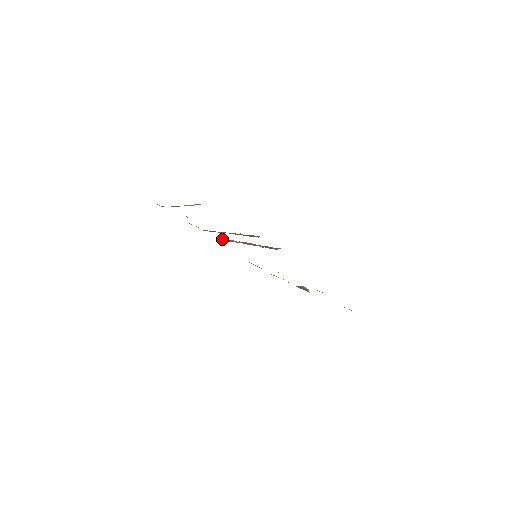
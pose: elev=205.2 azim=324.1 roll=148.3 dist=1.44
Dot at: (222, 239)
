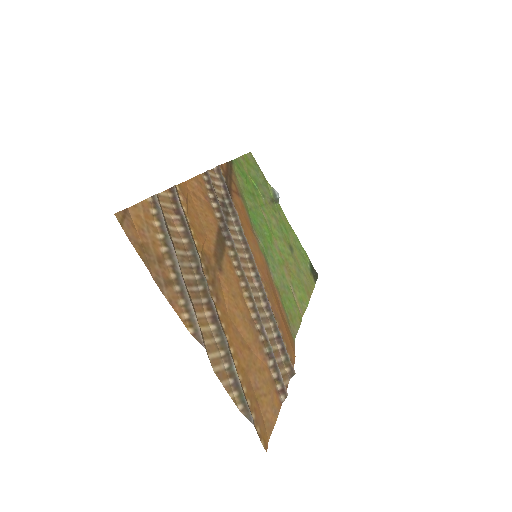
Dot at: (224, 189)
